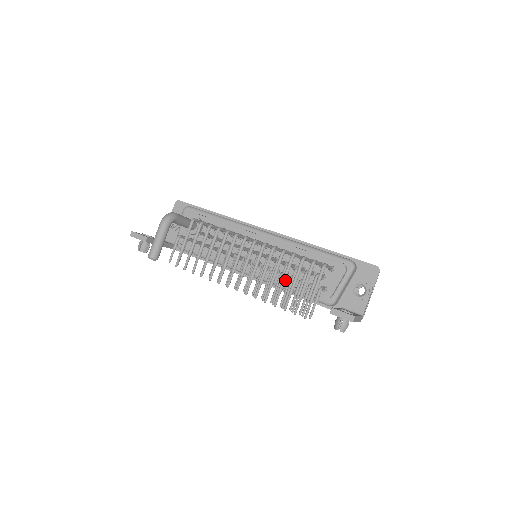
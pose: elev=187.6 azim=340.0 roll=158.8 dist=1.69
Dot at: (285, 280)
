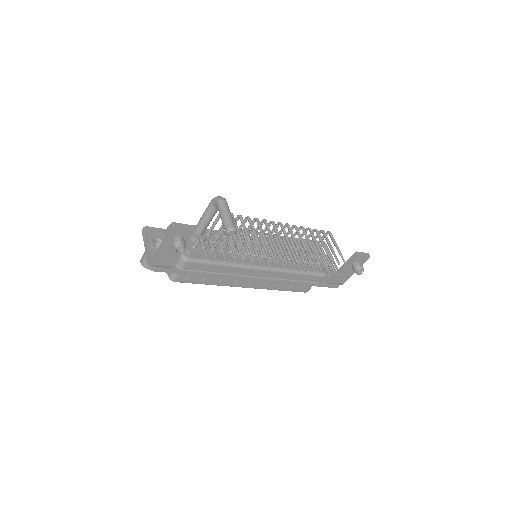
Dot at: (318, 244)
